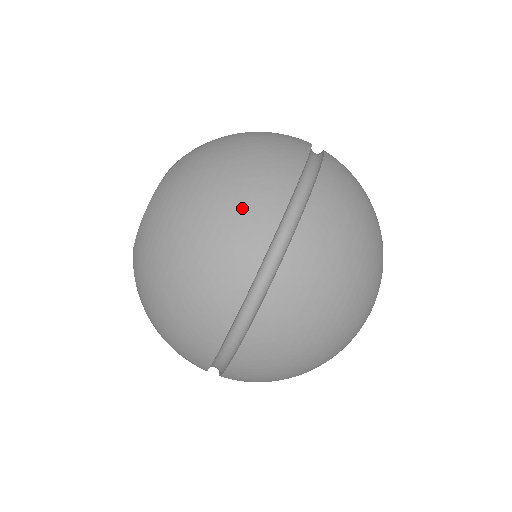
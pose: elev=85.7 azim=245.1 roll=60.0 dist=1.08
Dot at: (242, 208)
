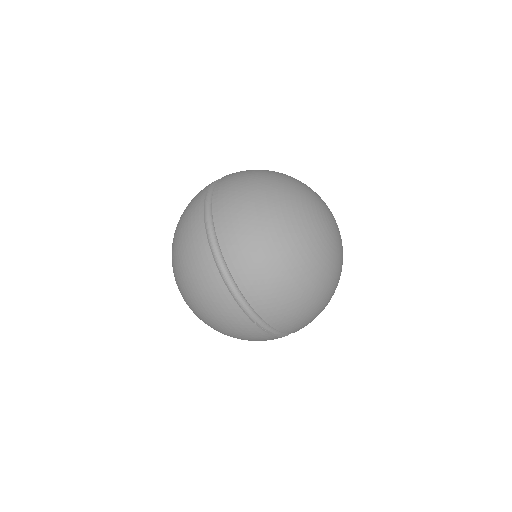
Dot at: occluded
